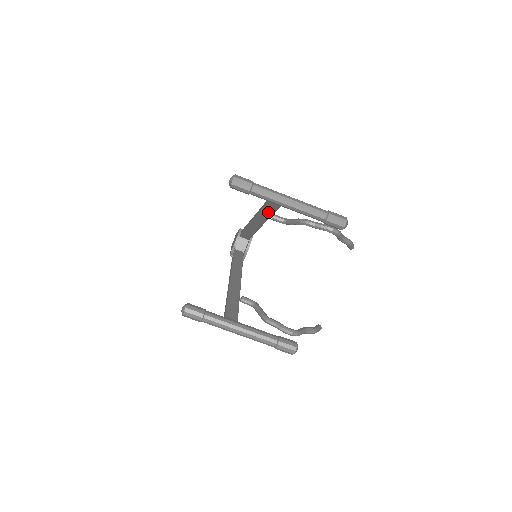
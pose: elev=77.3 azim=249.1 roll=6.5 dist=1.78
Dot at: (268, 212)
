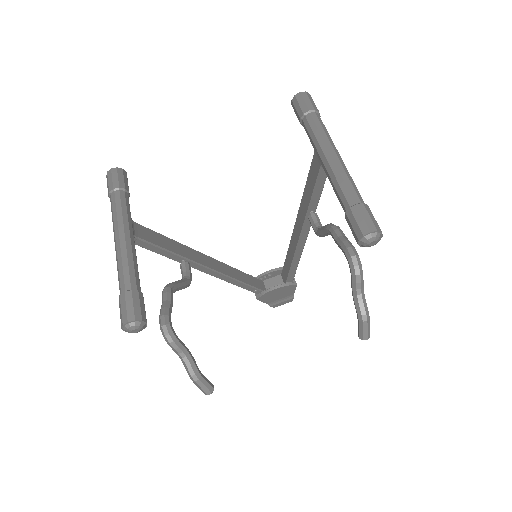
Dot at: (309, 190)
